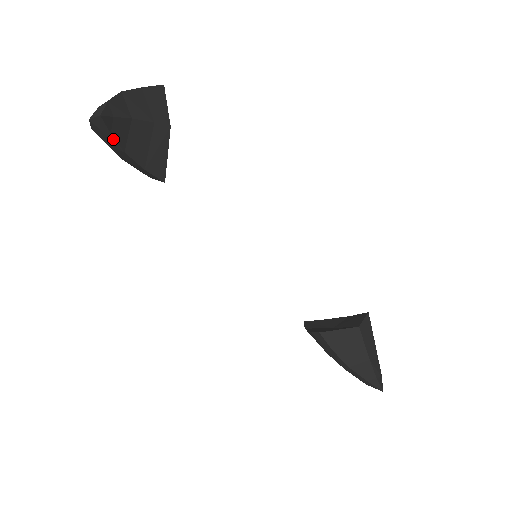
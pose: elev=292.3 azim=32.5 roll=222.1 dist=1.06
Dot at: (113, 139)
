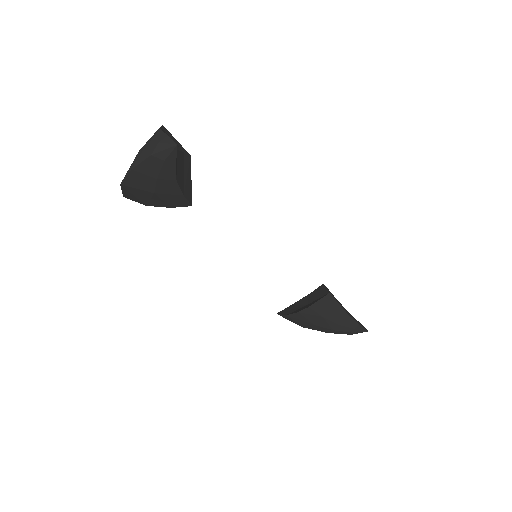
Dot at: (173, 168)
